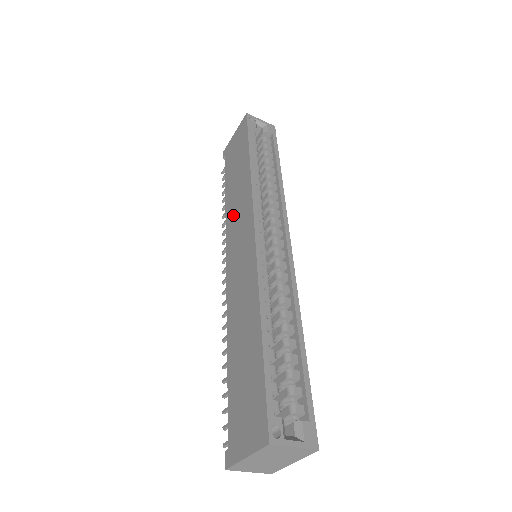
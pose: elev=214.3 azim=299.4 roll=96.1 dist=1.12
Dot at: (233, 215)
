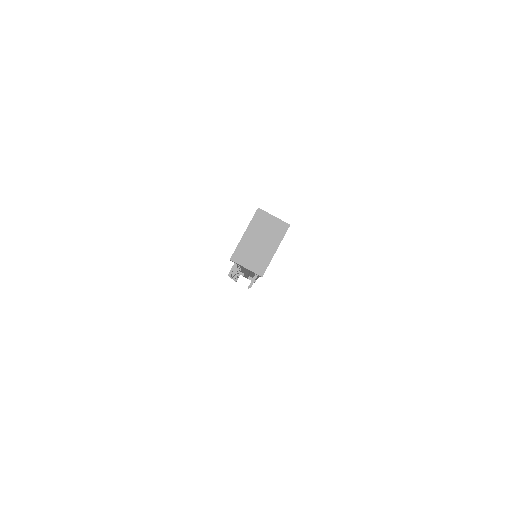
Dot at: occluded
